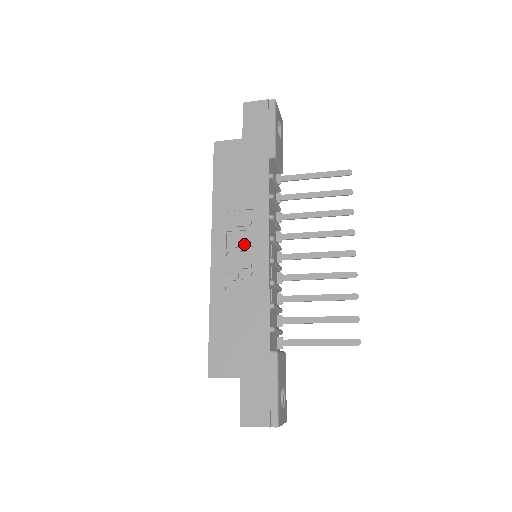
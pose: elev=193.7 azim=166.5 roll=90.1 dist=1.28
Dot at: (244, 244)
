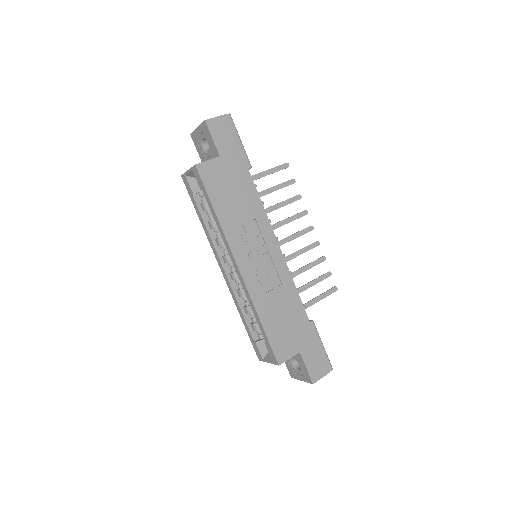
Dot at: (261, 251)
